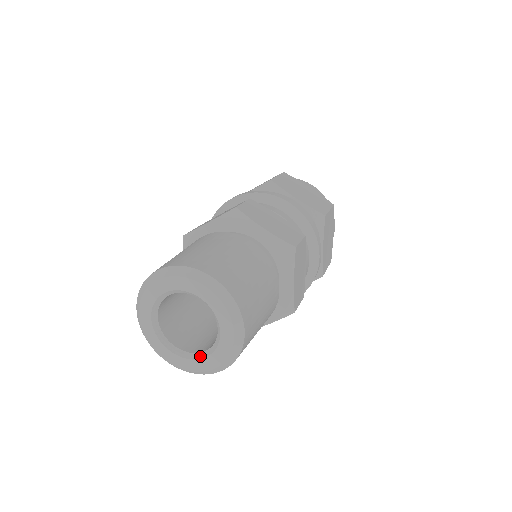
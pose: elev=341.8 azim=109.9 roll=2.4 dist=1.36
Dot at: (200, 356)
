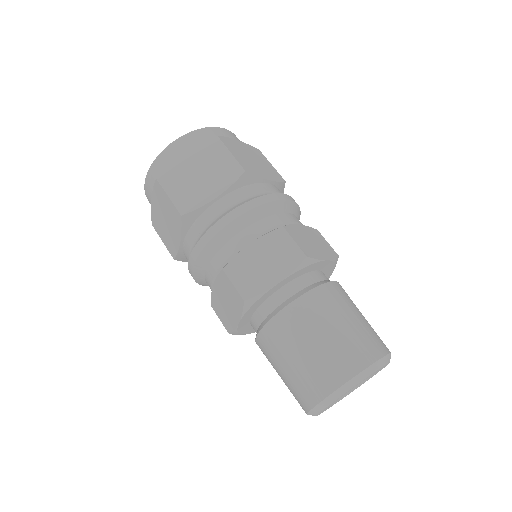
Dot at: (349, 392)
